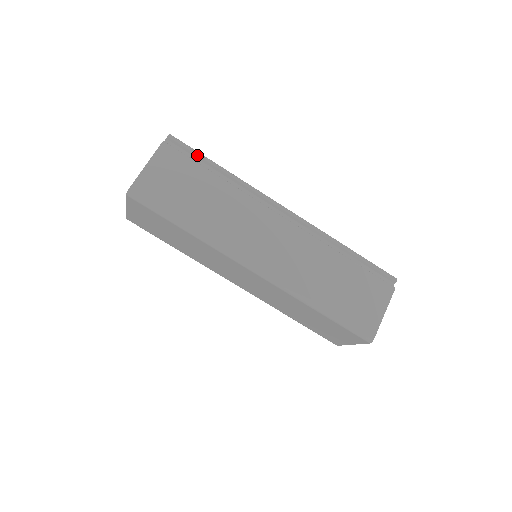
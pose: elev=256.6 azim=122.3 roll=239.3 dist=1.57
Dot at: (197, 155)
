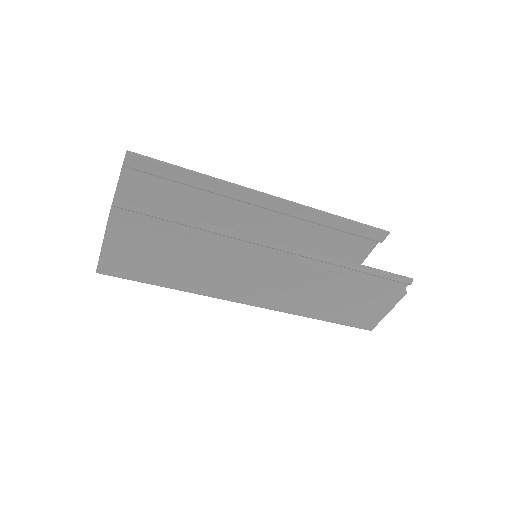
Dot at: (159, 218)
